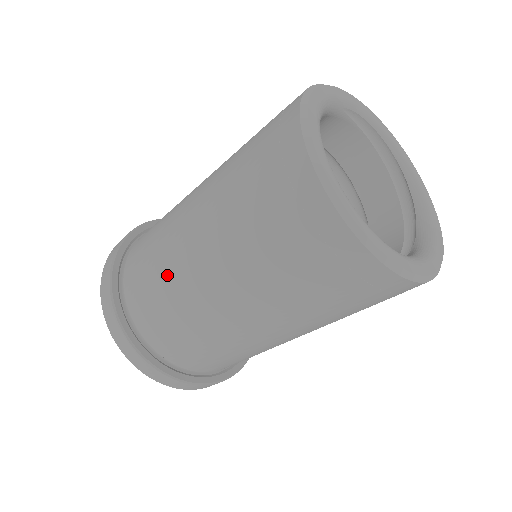
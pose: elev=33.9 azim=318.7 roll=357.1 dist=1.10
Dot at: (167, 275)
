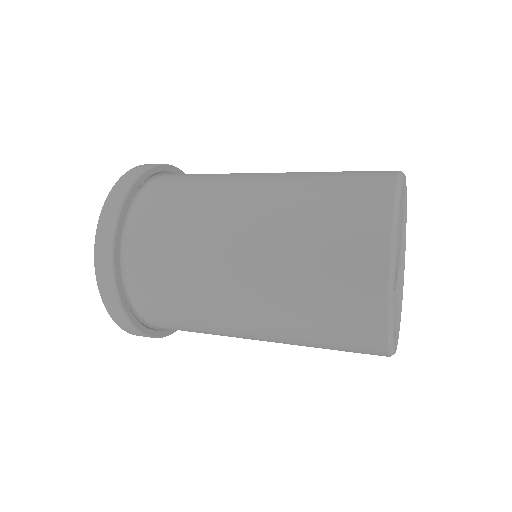
Dot at: (196, 221)
